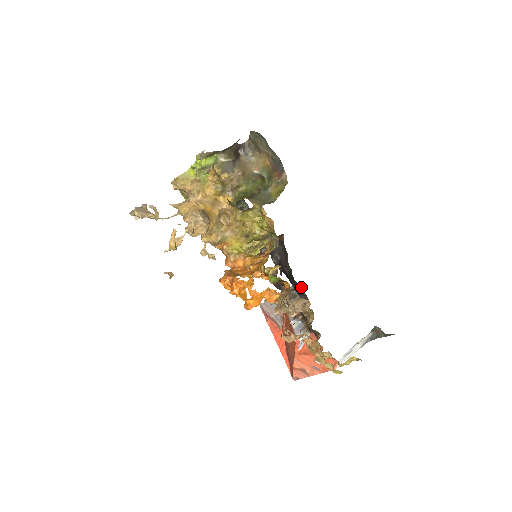
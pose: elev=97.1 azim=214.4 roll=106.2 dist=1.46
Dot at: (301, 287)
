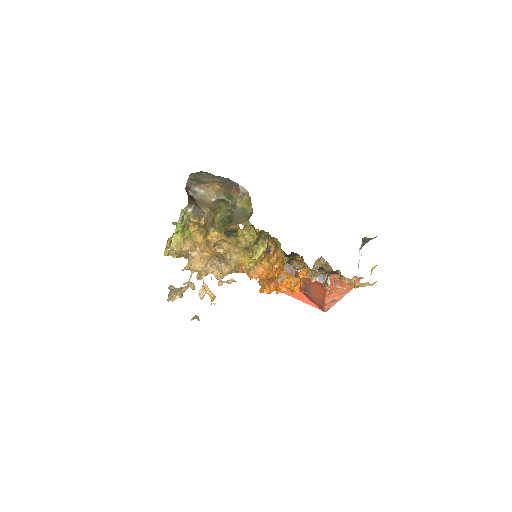
Dot at: occluded
